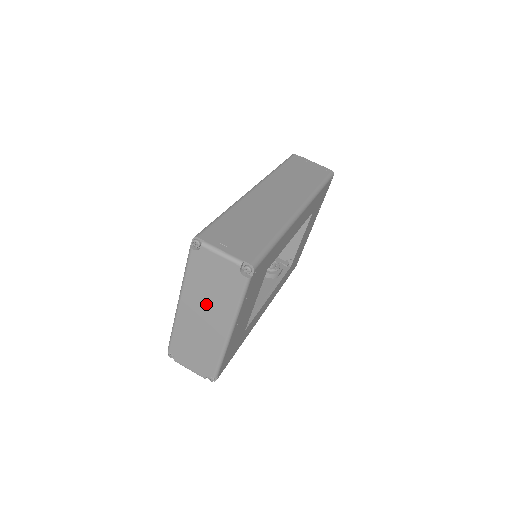
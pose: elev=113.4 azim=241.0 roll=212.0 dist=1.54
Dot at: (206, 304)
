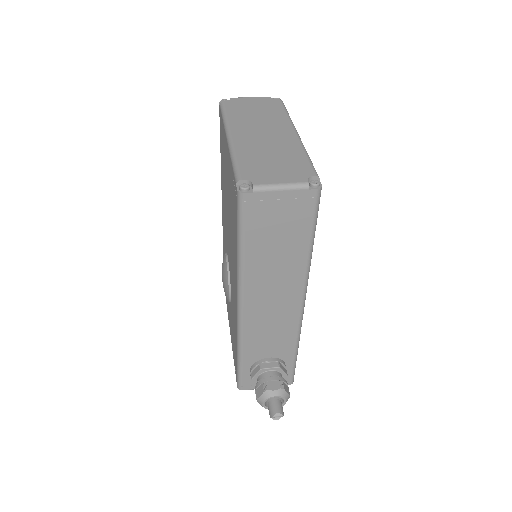
Dot at: (258, 124)
